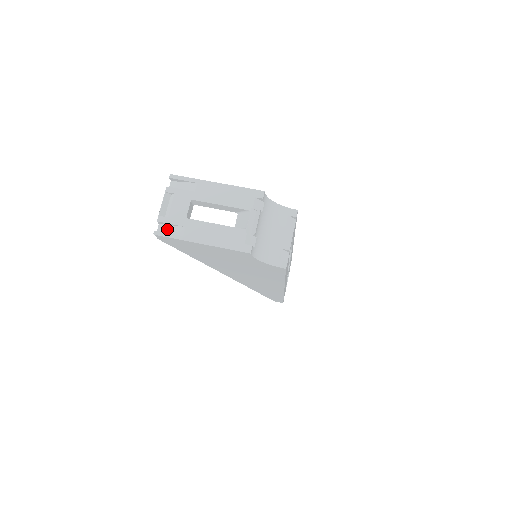
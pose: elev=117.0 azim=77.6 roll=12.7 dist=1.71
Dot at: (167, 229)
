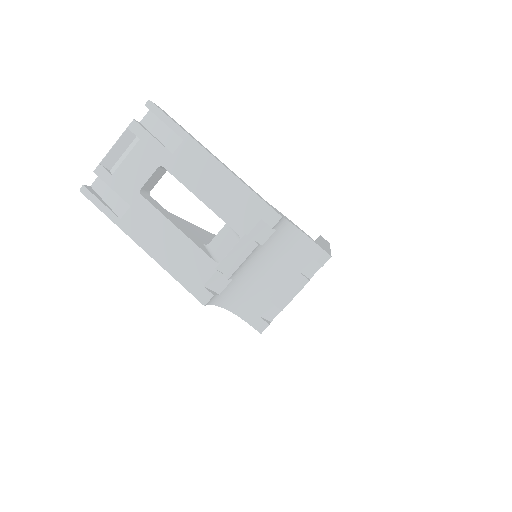
Dot at: (106, 191)
